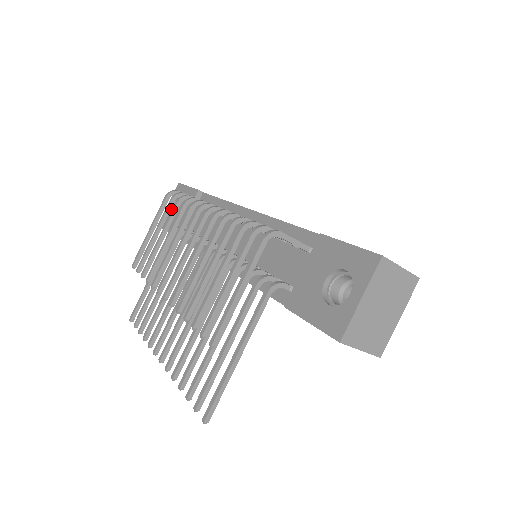
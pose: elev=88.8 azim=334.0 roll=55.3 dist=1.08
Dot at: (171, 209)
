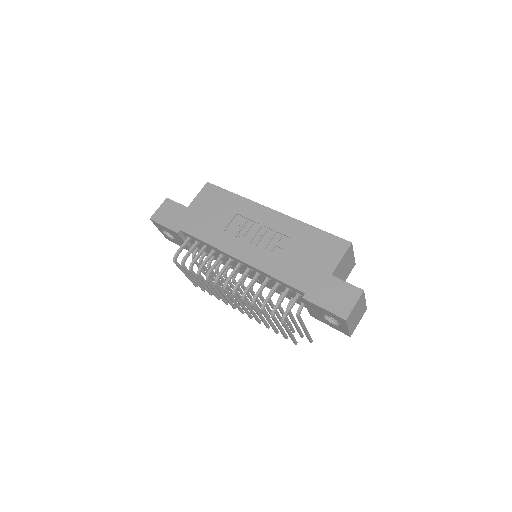
Dot at: (164, 232)
